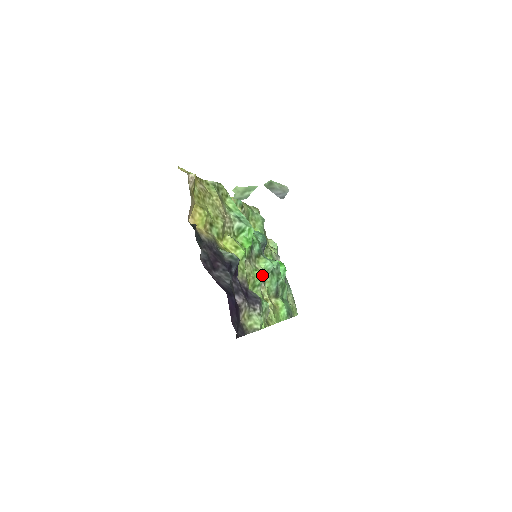
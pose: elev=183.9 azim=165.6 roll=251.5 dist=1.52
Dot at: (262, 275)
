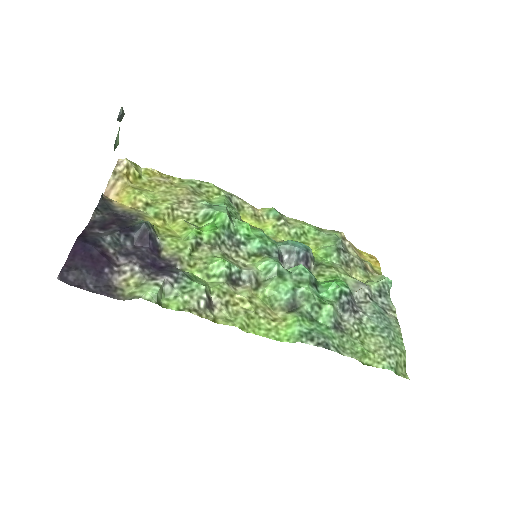
Dot at: (247, 272)
